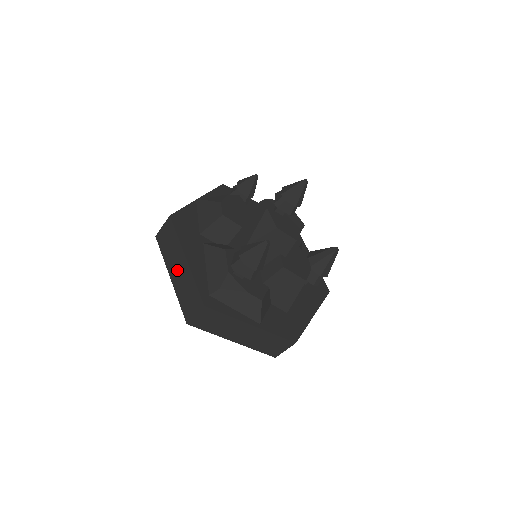
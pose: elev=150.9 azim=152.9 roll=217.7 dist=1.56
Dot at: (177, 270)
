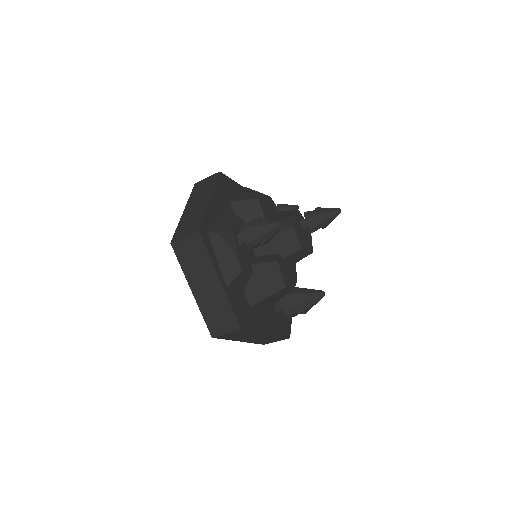
Dot at: (195, 206)
